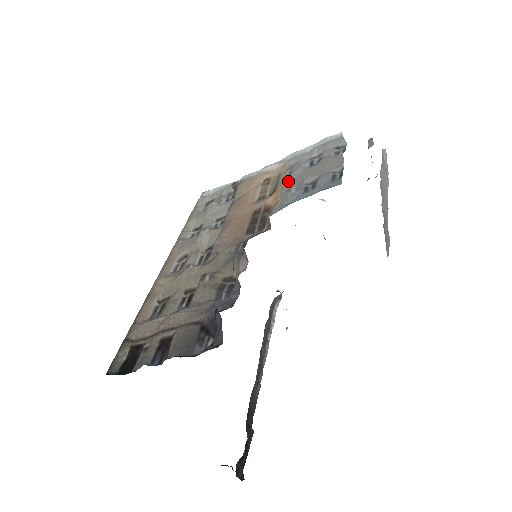
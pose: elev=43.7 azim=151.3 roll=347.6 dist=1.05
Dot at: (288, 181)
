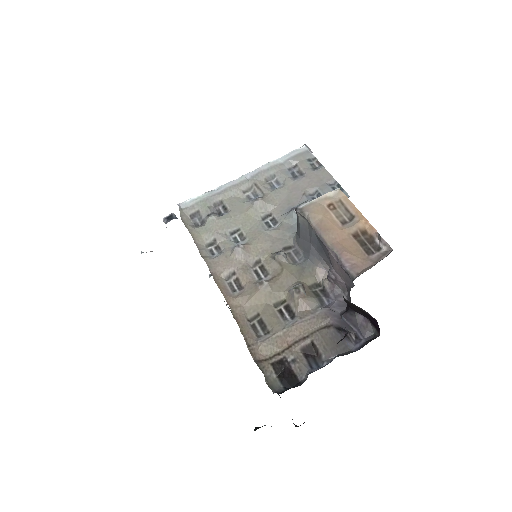
Dot at: (287, 192)
